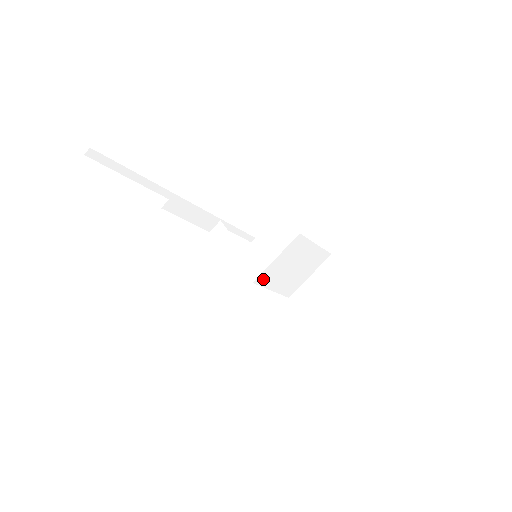
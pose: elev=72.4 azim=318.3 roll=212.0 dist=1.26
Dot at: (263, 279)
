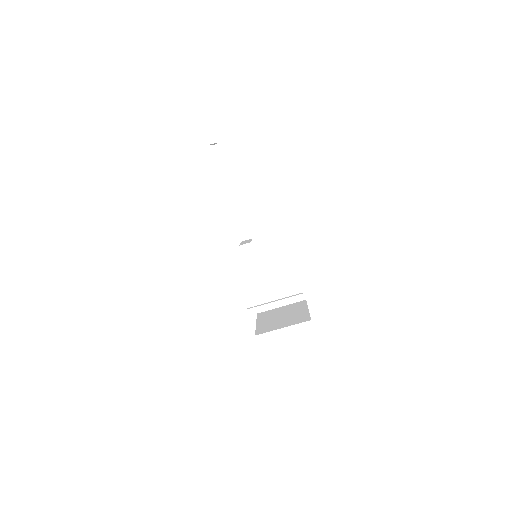
Dot at: (249, 270)
